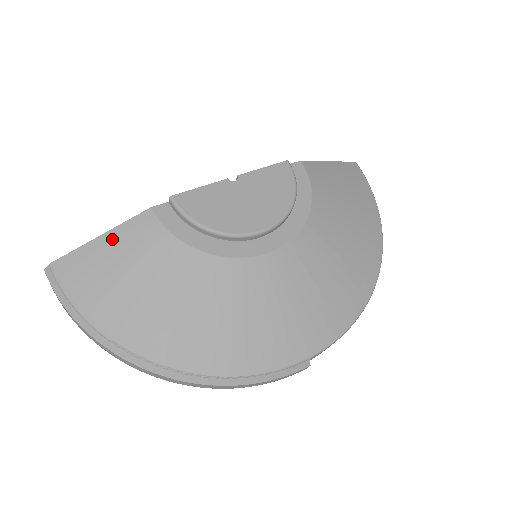
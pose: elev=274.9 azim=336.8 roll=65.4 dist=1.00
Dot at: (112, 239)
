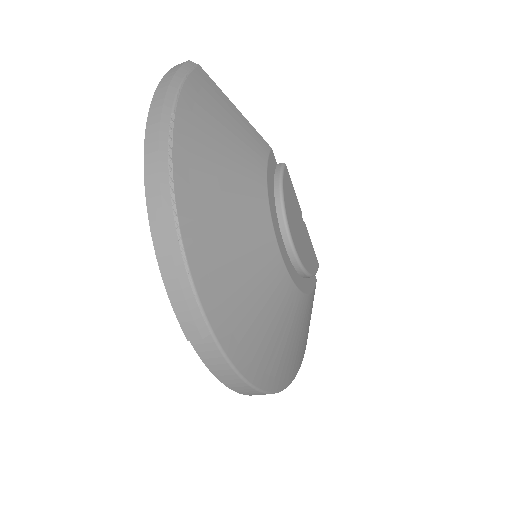
Dot at: (240, 117)
